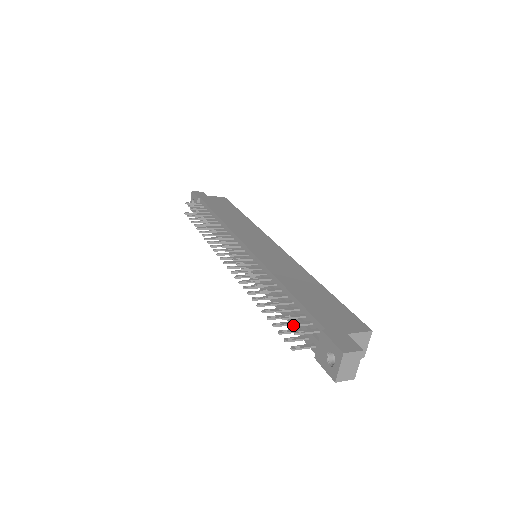
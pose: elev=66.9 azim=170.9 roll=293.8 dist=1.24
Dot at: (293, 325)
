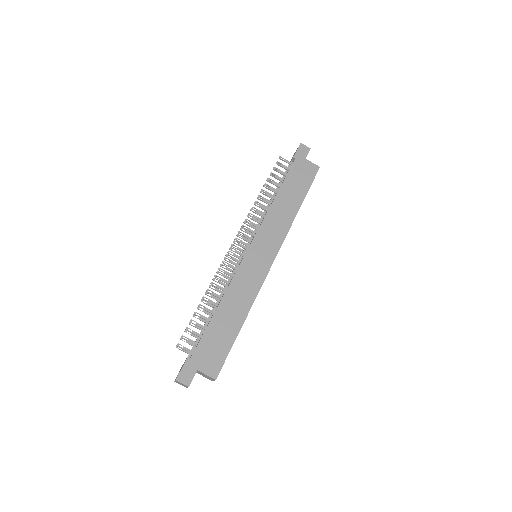
Dot at: (184, 339)
